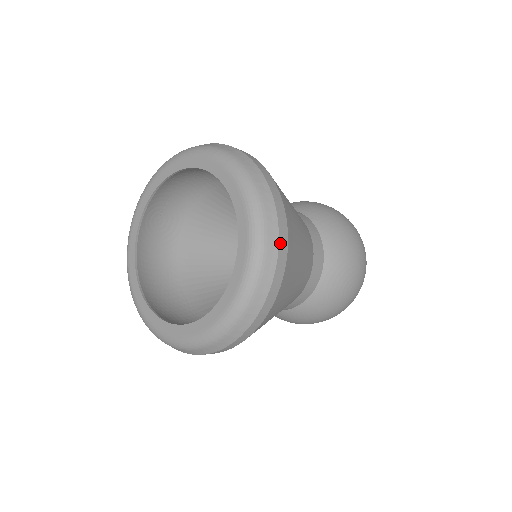
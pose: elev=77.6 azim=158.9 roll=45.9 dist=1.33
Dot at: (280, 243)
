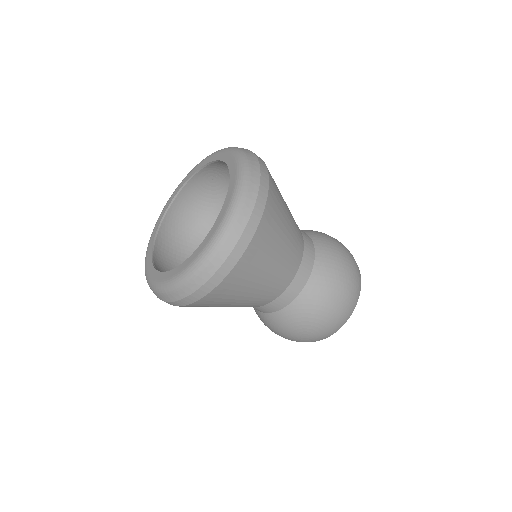
Dot at: (217, 273)
